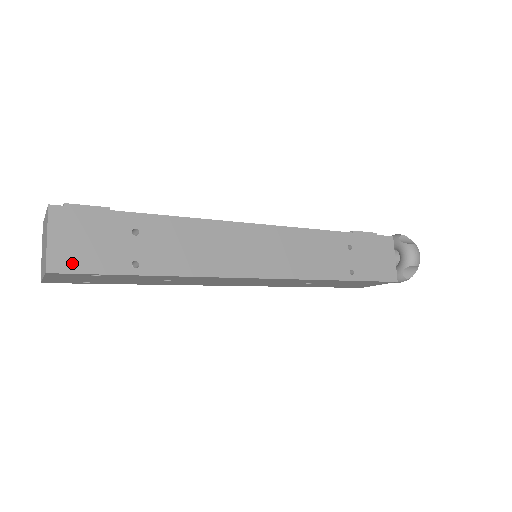
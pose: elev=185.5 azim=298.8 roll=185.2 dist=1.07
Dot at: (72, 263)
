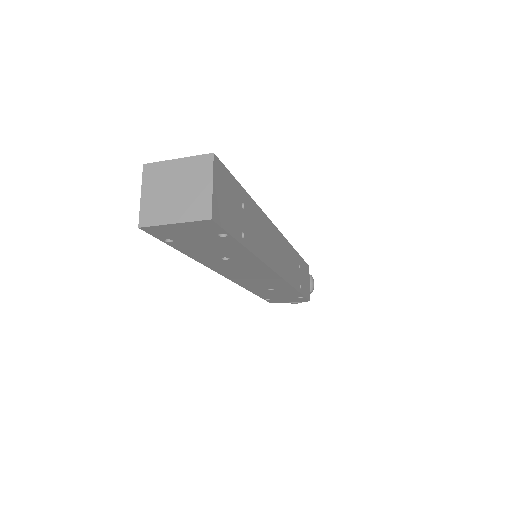
Dot at: (221, 217)
